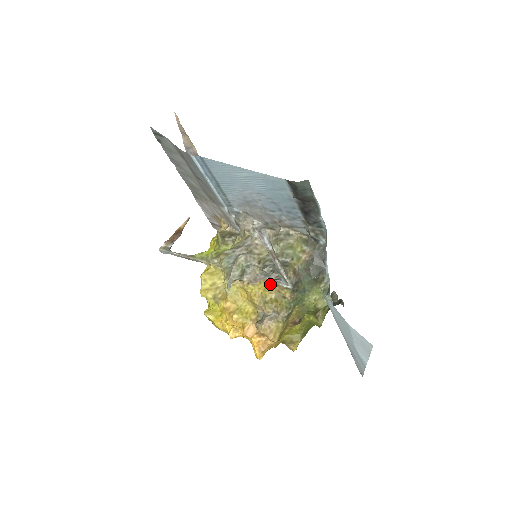
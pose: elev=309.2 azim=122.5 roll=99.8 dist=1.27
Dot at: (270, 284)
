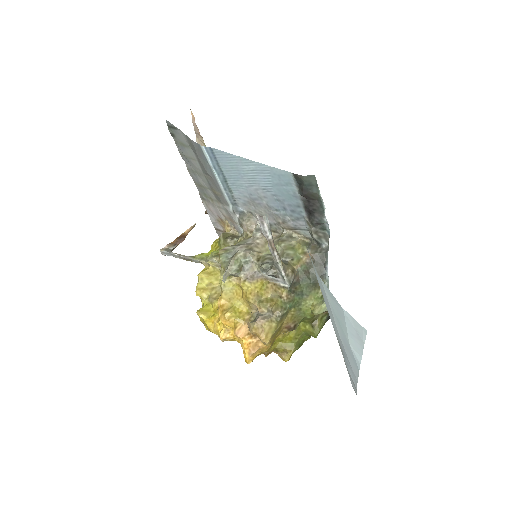
Dot at: (267, 283)
